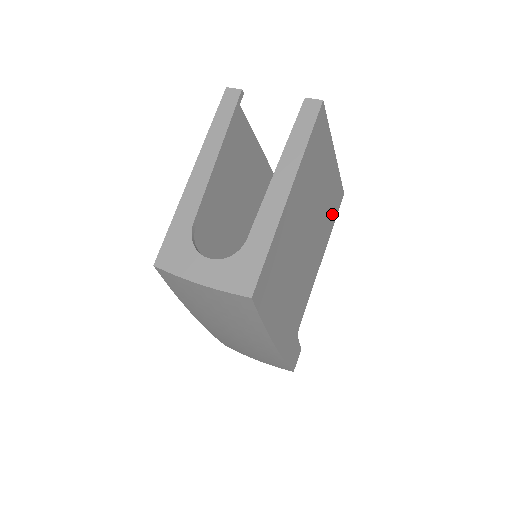
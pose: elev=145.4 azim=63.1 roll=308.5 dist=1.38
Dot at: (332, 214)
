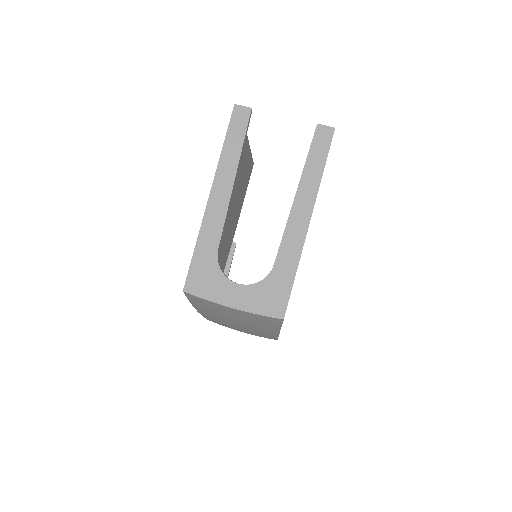
Dot at: occluded
